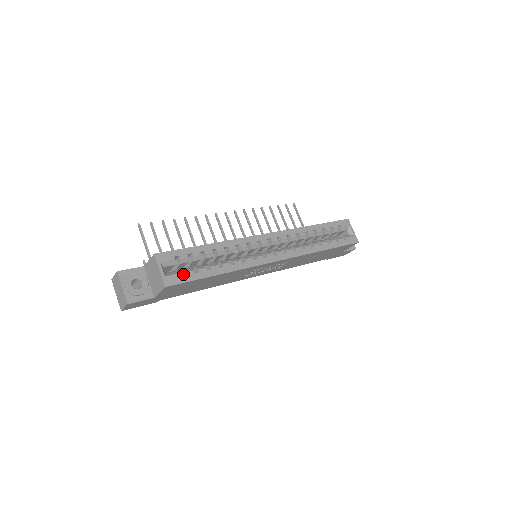
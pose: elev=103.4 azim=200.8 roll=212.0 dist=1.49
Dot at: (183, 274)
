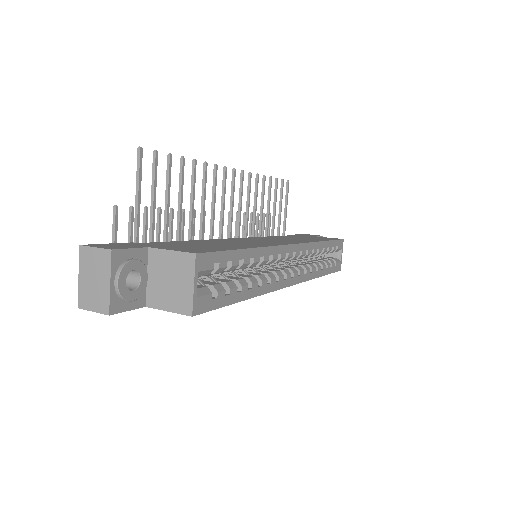
Dot at: (211, 291)
